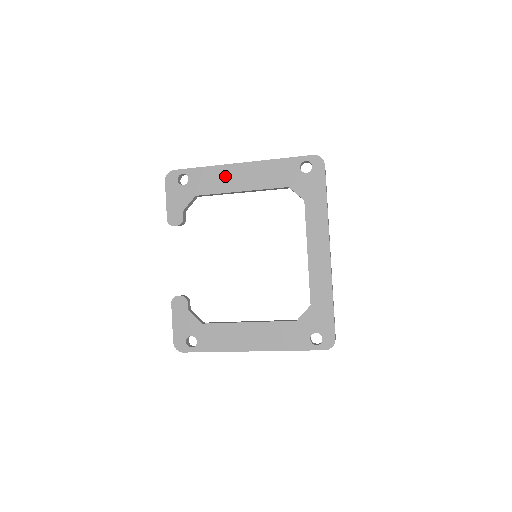
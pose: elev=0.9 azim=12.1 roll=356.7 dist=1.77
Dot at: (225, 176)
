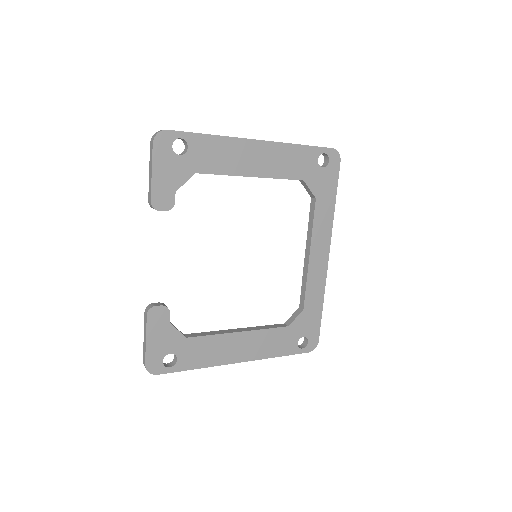
Dot at: (237, 153)
